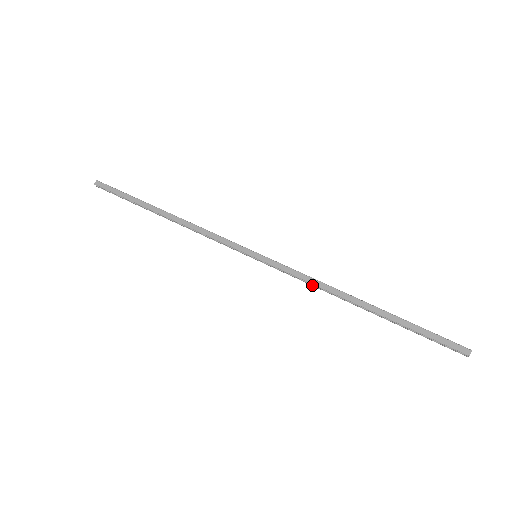
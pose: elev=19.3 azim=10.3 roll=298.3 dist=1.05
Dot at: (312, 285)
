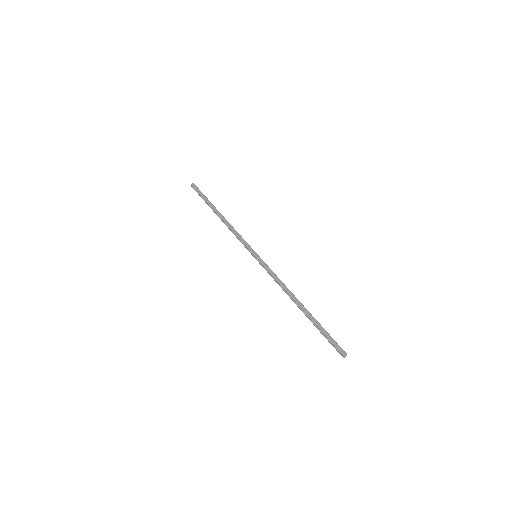
Dot at: (278, 284)
